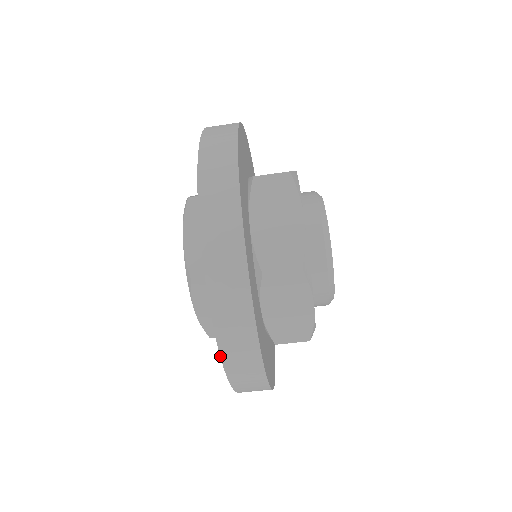
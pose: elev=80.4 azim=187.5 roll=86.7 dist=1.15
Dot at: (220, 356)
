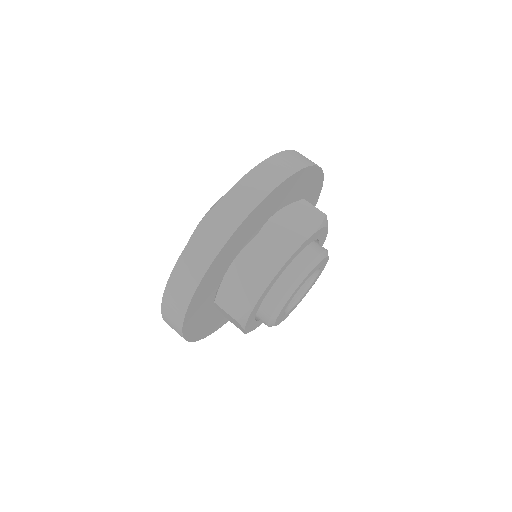
Dot at: occluded
